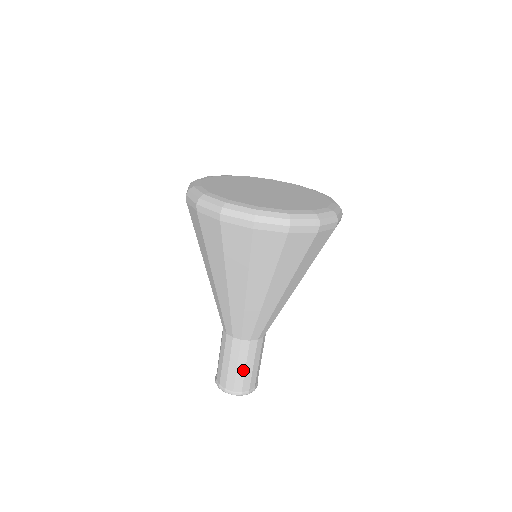
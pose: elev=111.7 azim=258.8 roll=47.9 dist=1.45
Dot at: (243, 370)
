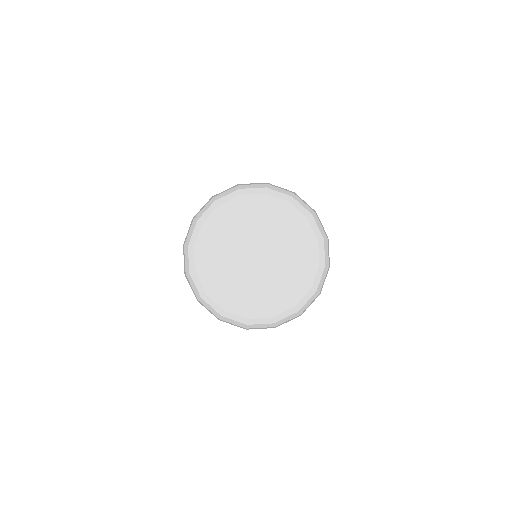
Dot at: occluded
